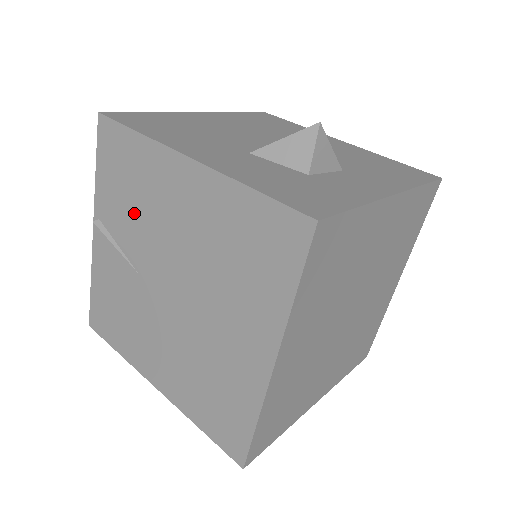
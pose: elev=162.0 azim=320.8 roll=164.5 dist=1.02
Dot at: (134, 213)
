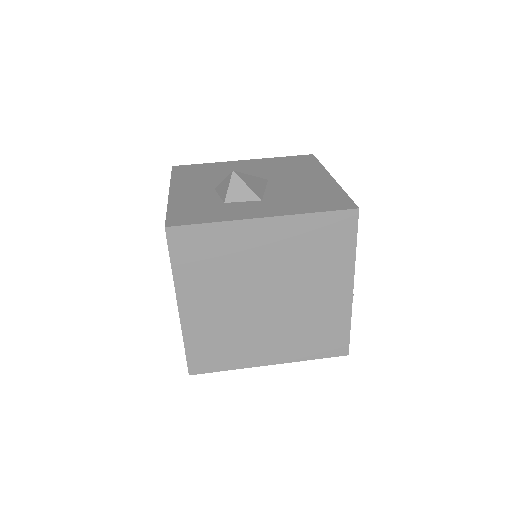
Dot at: occluded
